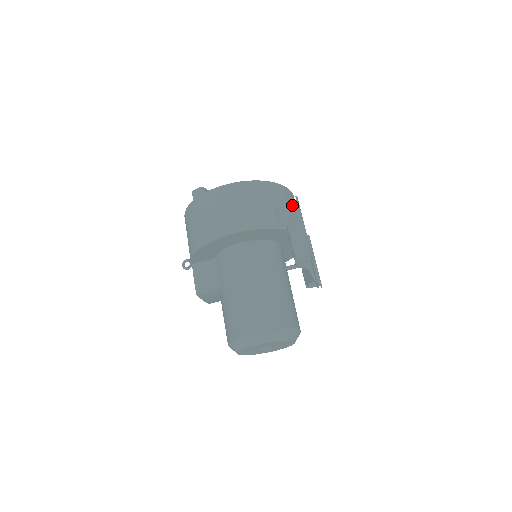
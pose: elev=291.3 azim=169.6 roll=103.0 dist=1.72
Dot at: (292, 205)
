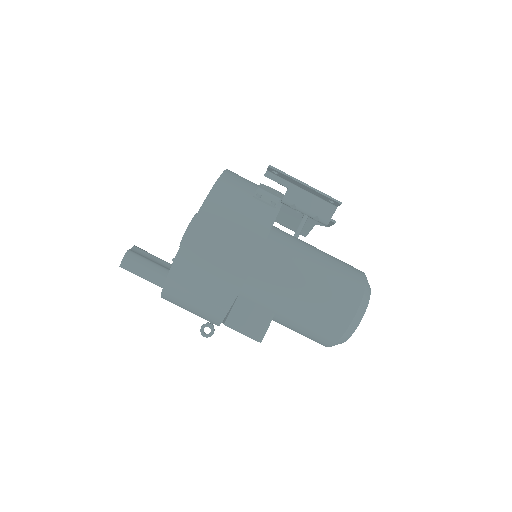
Dot at: (247, 180)
